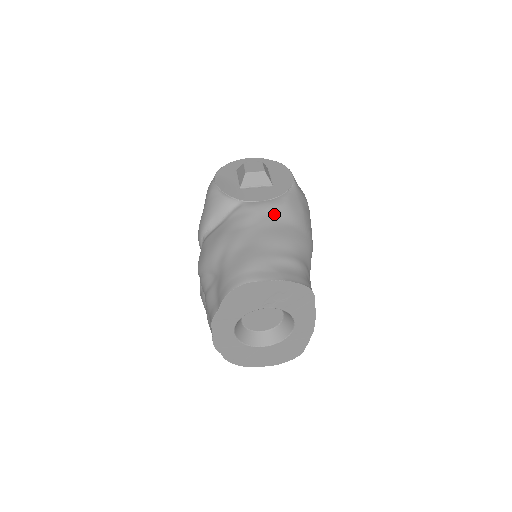
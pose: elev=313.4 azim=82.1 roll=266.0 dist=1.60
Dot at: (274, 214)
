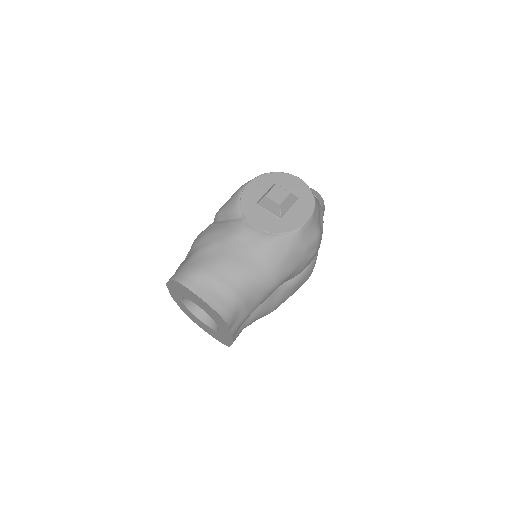
Dot at: (253, 245)
